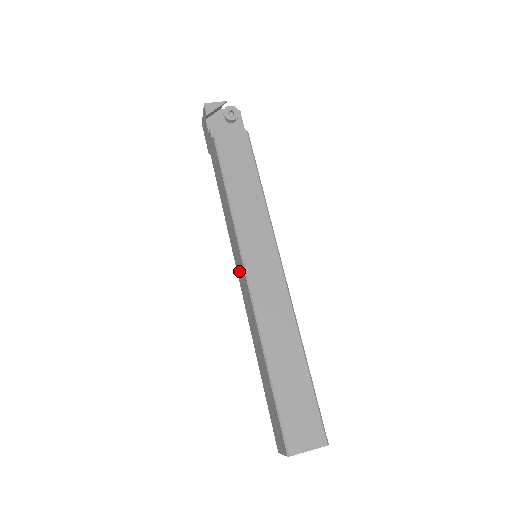
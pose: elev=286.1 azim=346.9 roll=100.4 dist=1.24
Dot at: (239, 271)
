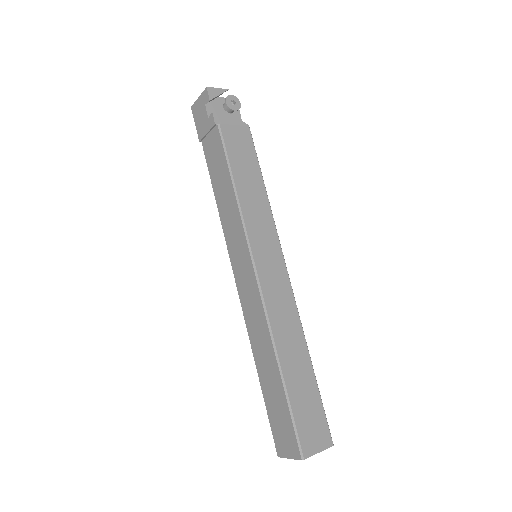
Dot at: (239, 270)
